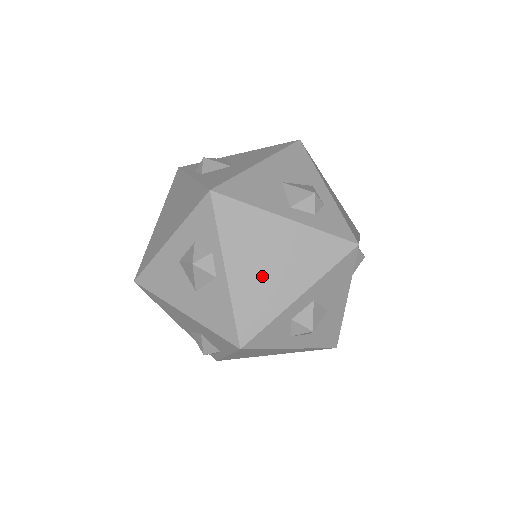
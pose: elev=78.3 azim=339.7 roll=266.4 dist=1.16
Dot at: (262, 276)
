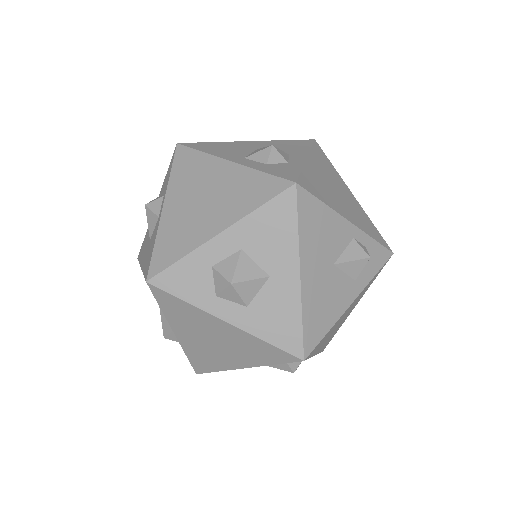
Dot at: (191, 212)
